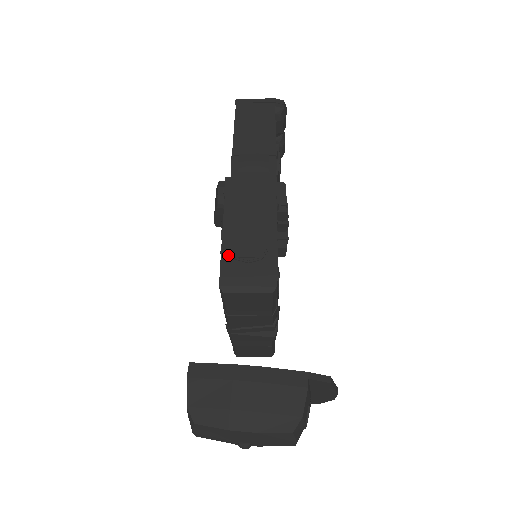
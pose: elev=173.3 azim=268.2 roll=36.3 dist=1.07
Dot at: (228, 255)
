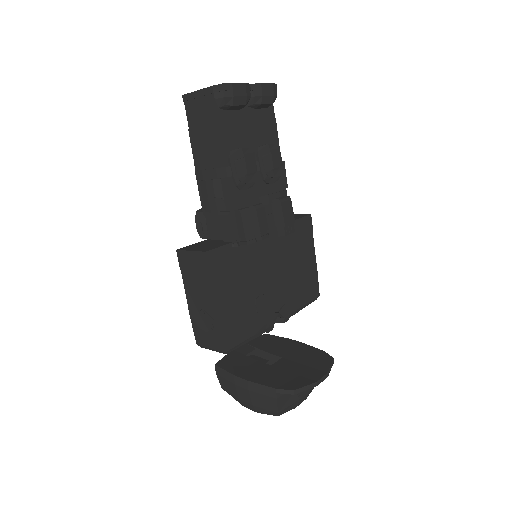
Dot at: (195, 323)
